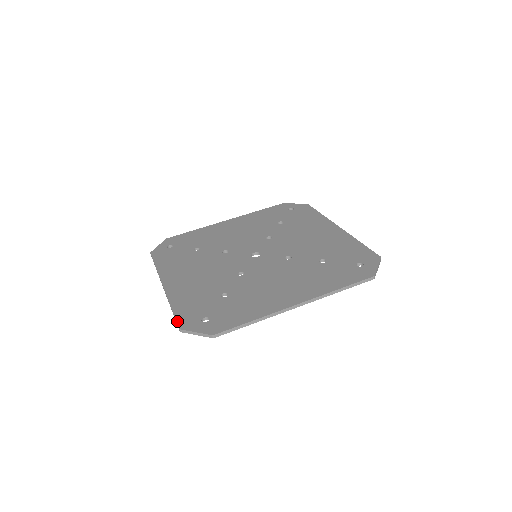
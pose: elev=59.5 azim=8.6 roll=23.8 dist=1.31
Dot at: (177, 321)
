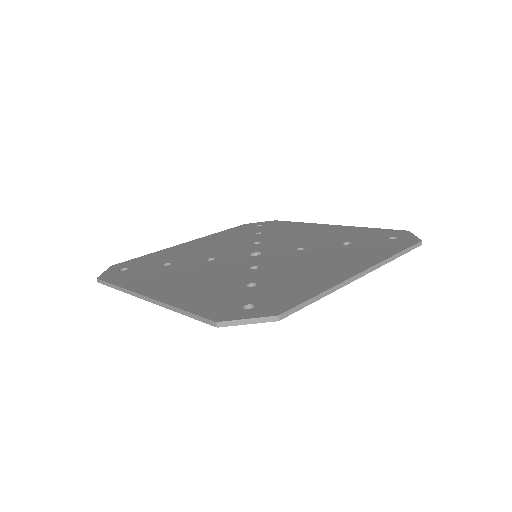
Dot at: (205, 316)
